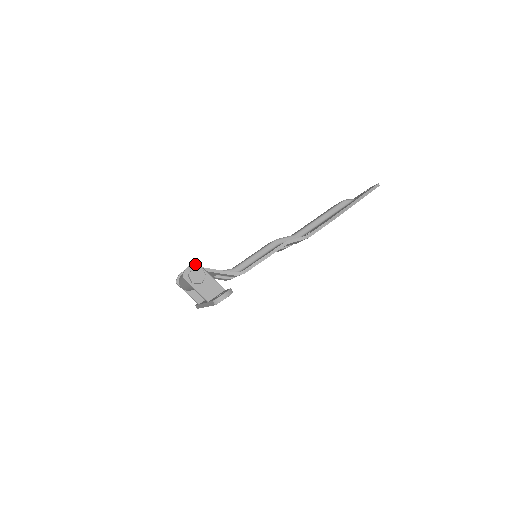
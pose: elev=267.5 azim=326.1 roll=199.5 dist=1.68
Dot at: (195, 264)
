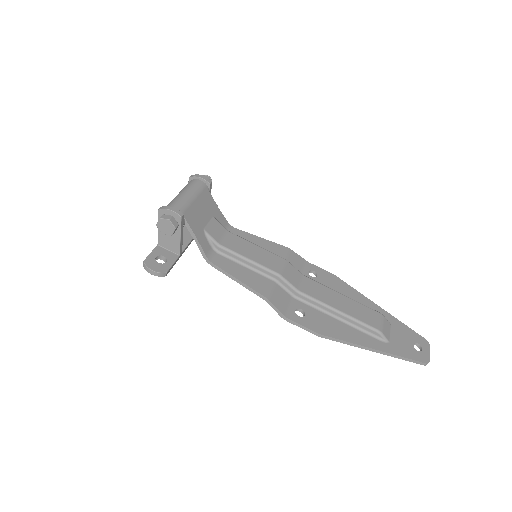
Dot at: (178, 216)
